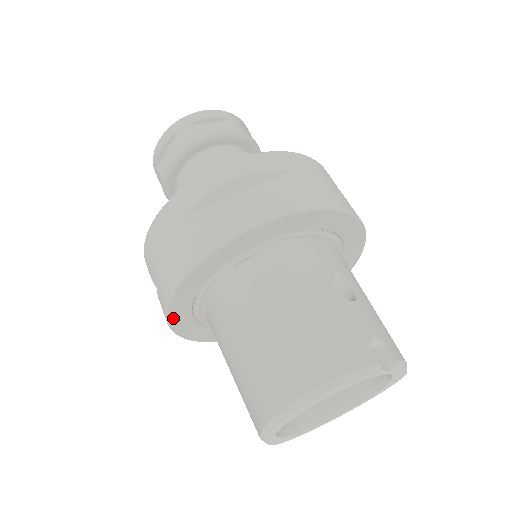
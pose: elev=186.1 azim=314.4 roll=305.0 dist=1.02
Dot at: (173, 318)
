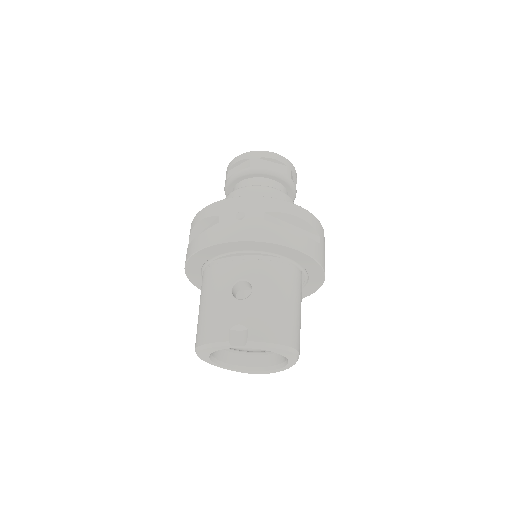
Dot at: occluded
